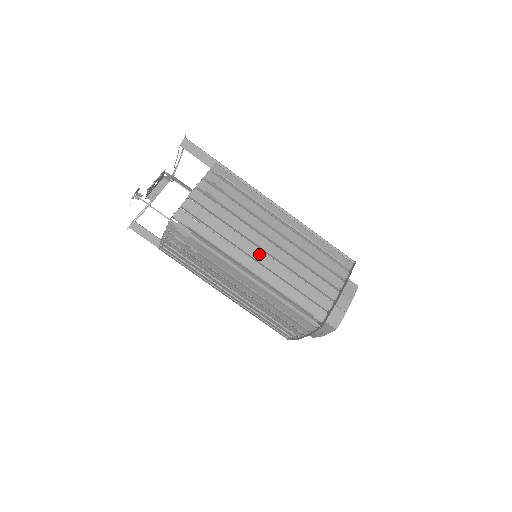
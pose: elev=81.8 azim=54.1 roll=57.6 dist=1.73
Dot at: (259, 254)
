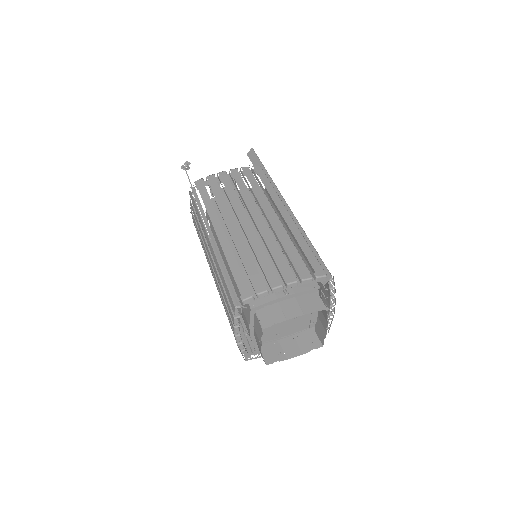
Dot at: (233, 225)
